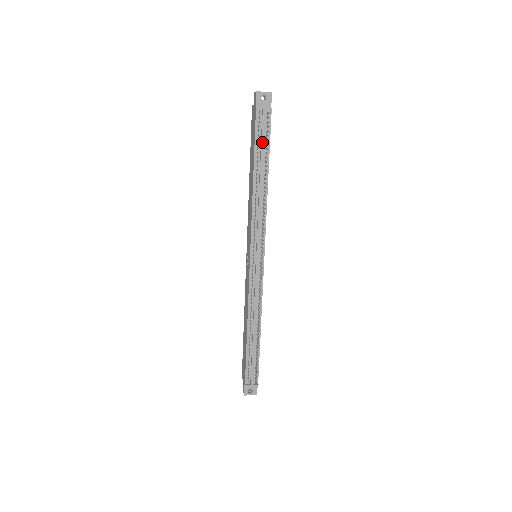
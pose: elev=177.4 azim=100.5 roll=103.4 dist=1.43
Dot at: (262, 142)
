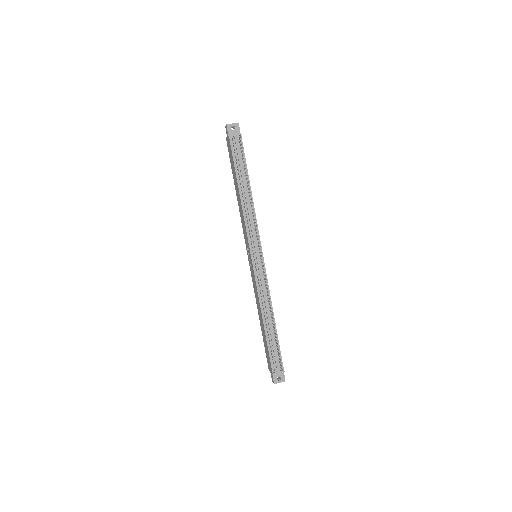
Dot at: (239, 161)
